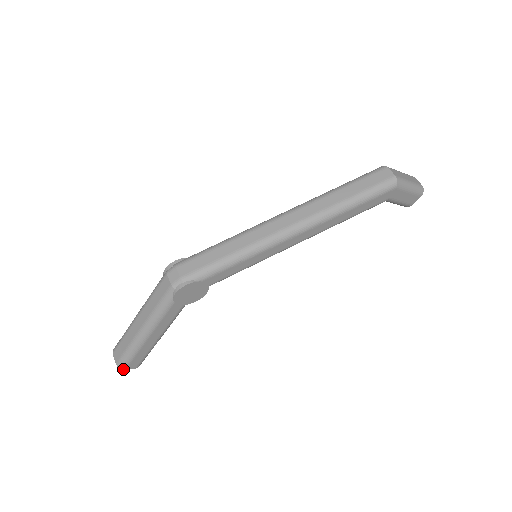
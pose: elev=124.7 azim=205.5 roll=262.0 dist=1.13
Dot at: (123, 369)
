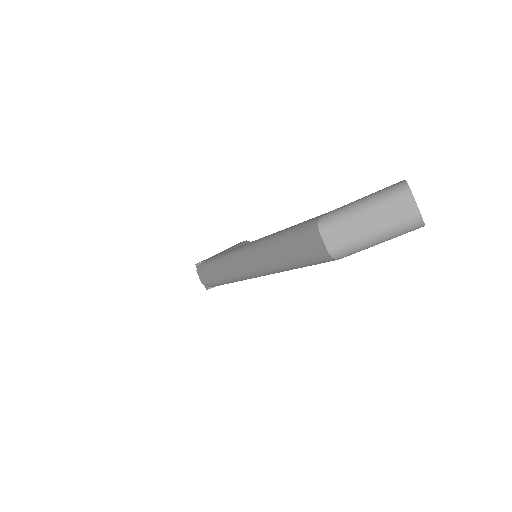
Dot at: occluded
